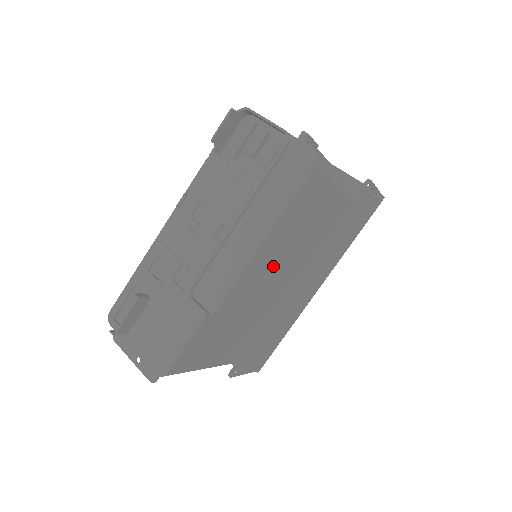
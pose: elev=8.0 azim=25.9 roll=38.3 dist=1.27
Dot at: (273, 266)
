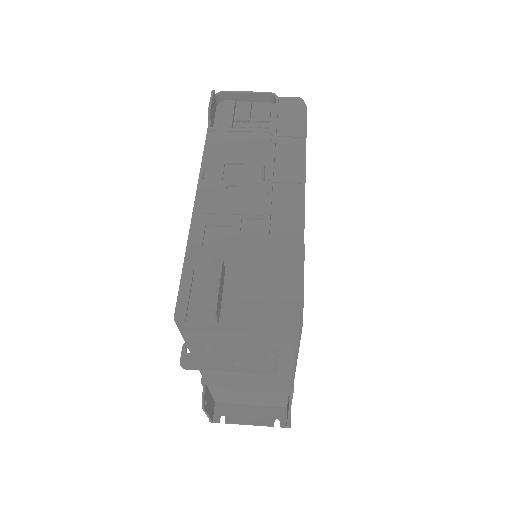
Dot at: occluded
